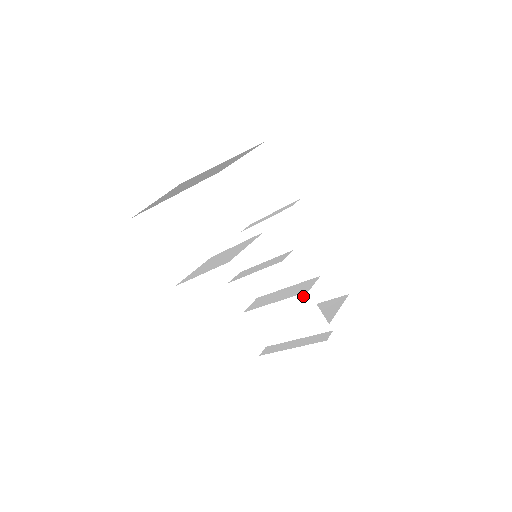
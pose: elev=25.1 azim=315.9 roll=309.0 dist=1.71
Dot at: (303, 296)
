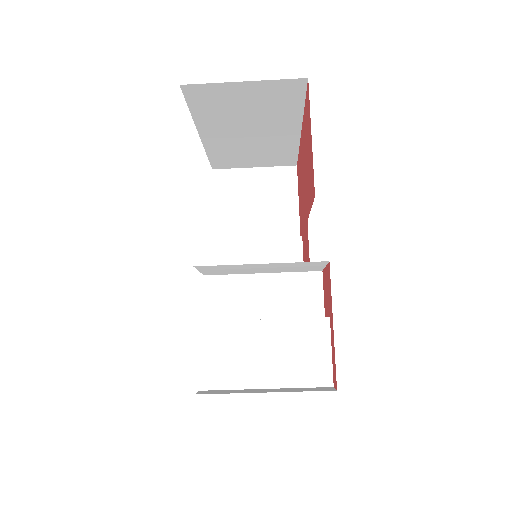
Dot at: (317, 322)
